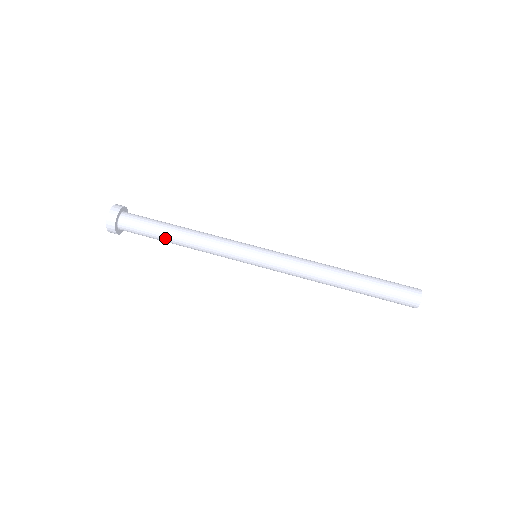
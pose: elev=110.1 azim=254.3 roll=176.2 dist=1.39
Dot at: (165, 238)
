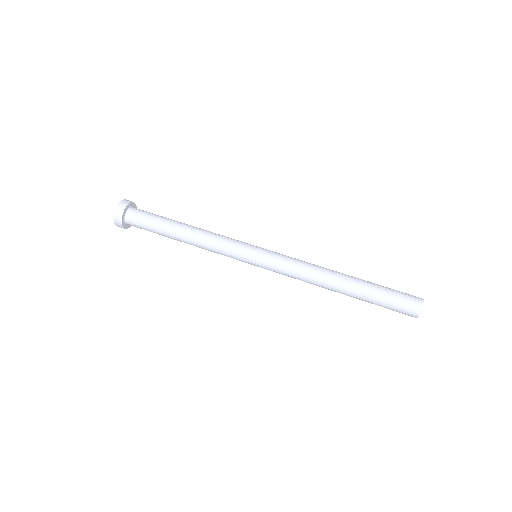
Dot at: (168, 232)
